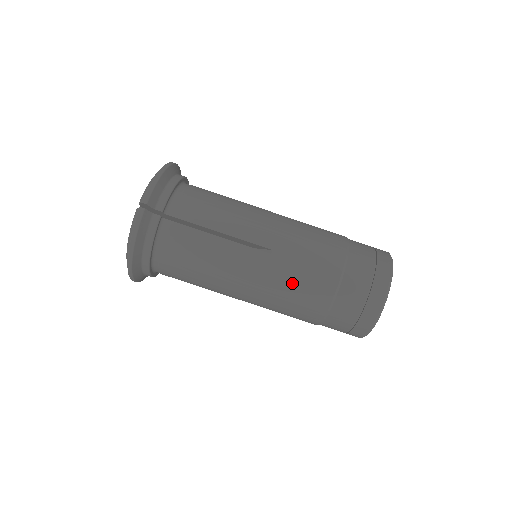
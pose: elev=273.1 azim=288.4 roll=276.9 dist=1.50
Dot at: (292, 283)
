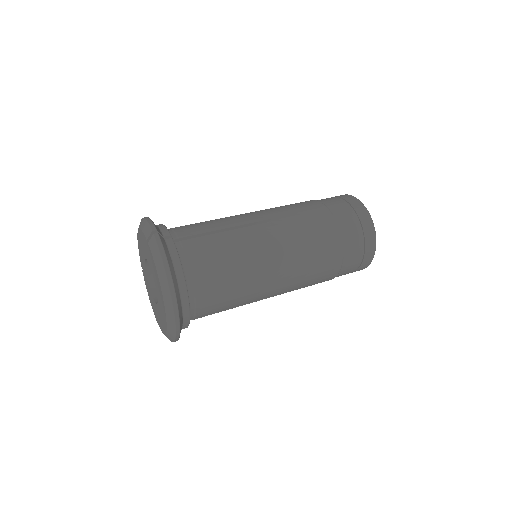
Dot at: (304, 231)
